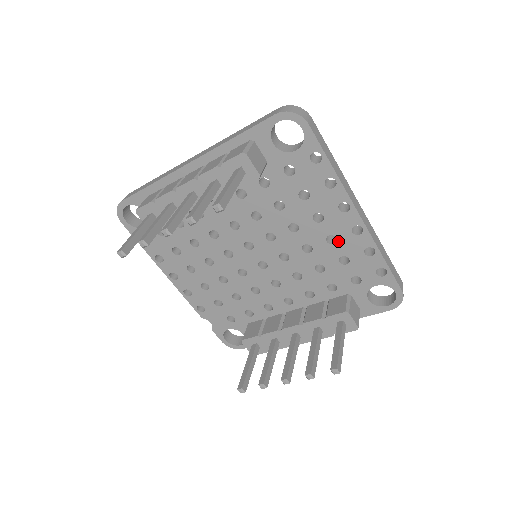
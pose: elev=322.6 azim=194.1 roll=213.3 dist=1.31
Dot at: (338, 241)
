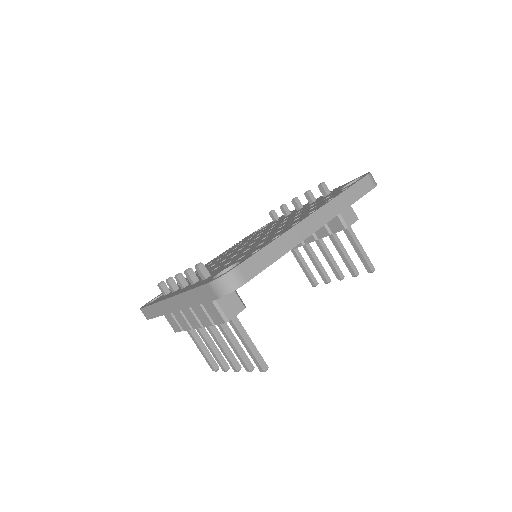
Dot at: occluded
